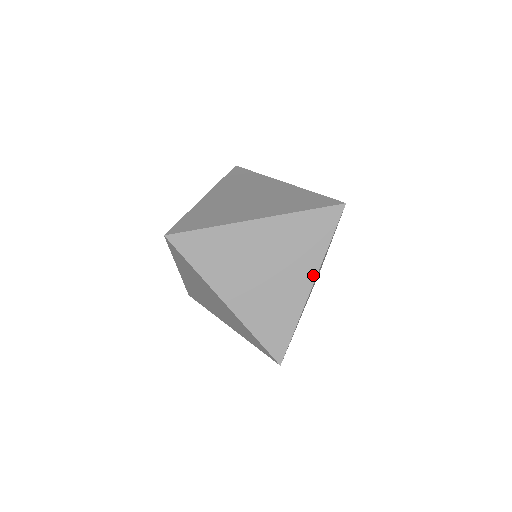
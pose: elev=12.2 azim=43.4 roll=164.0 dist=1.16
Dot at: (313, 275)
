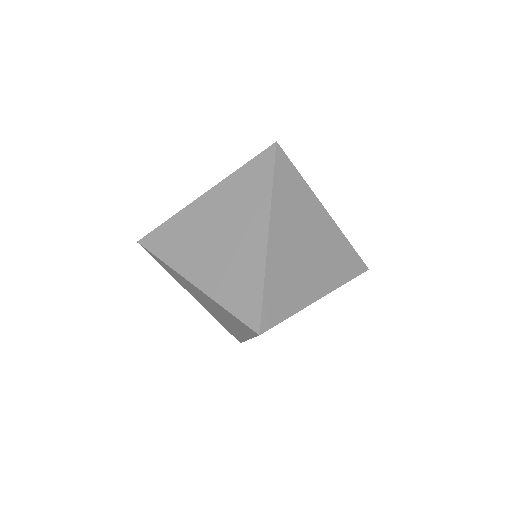
Dot at: occluded
